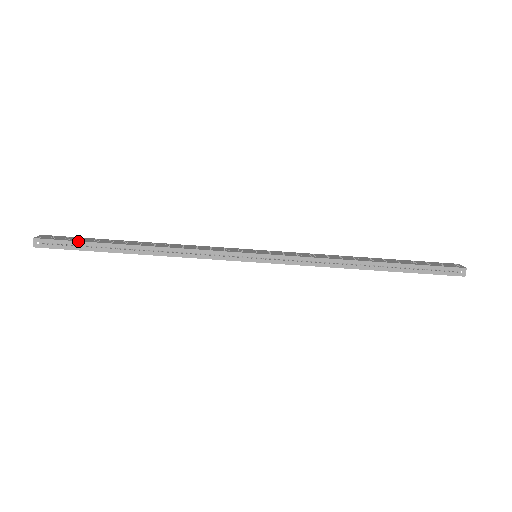
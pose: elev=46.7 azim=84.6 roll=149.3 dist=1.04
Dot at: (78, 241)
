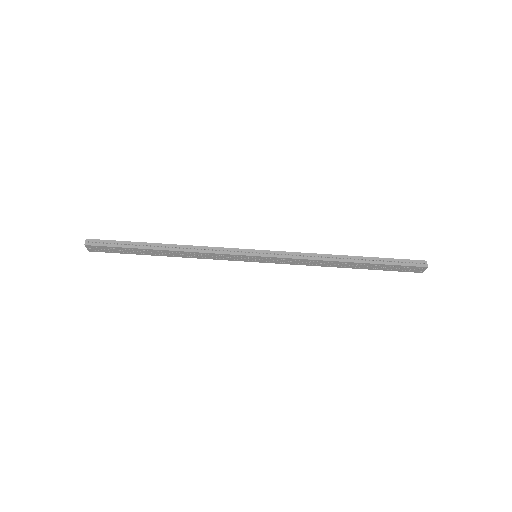
Dot at: (119, 241)
